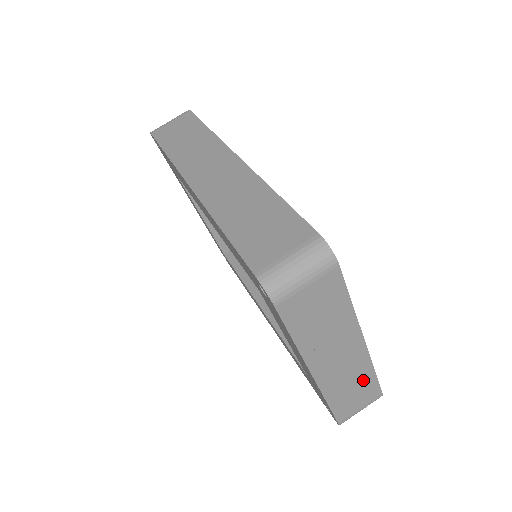
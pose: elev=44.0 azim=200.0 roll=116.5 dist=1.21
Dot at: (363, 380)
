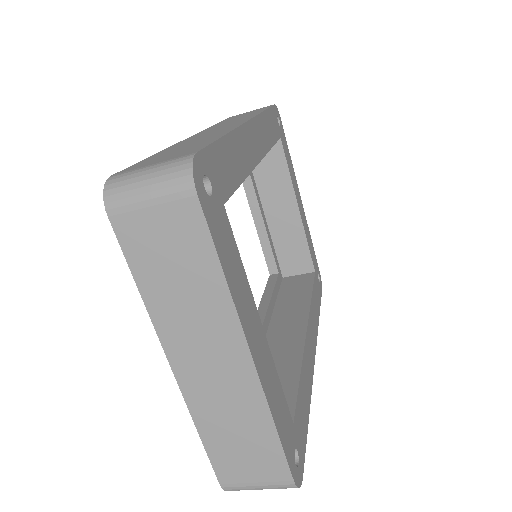
Dot at: (256, 430)
